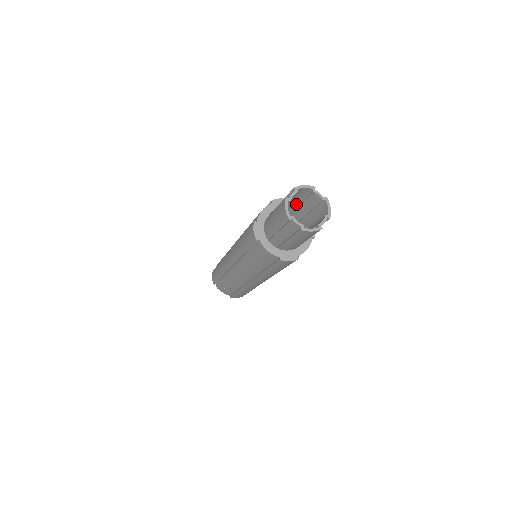
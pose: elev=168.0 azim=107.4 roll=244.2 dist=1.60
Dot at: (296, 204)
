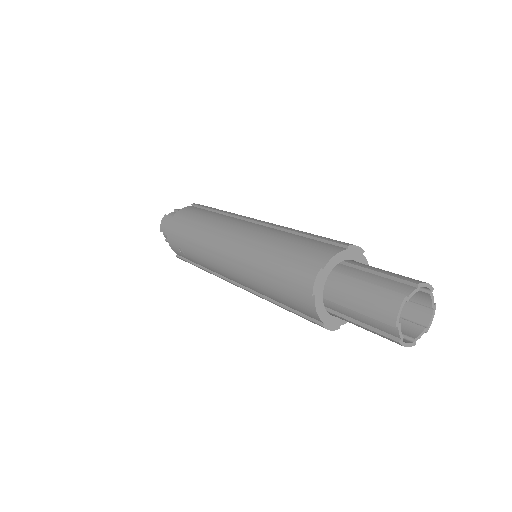
Dot at: occluded
